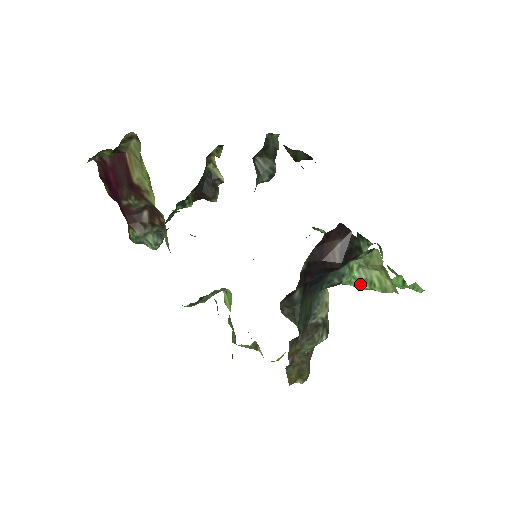
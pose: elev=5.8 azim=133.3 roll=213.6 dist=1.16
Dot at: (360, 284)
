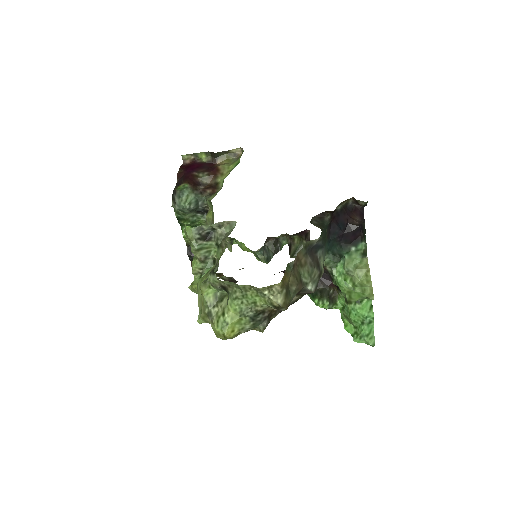
Dot at: (347, 279)
